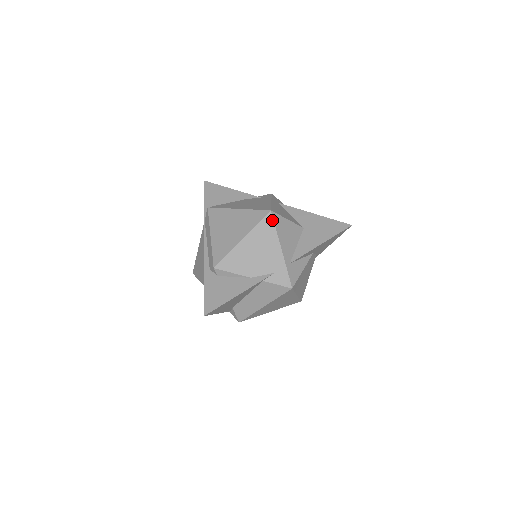
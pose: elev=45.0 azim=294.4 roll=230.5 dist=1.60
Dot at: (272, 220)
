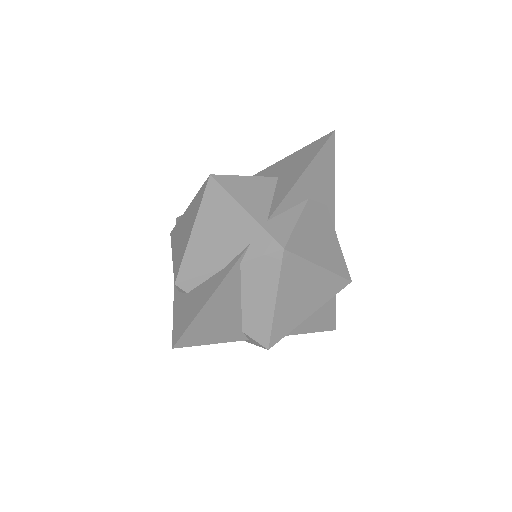
Dot at: (216, 184)
